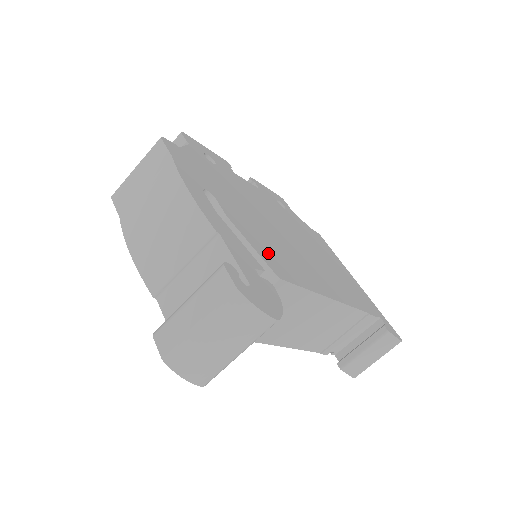
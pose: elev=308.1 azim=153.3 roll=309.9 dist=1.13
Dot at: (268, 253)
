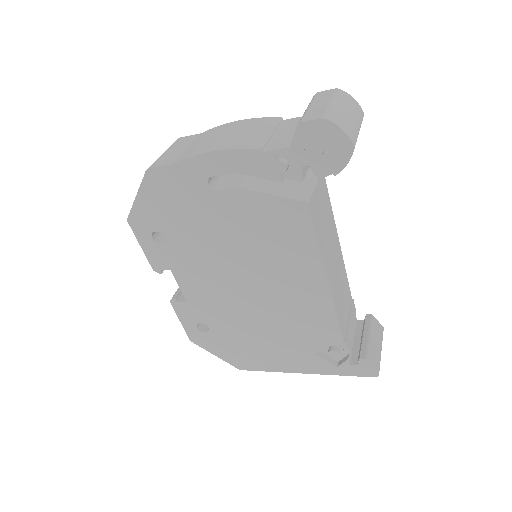
Dot at: occluded
